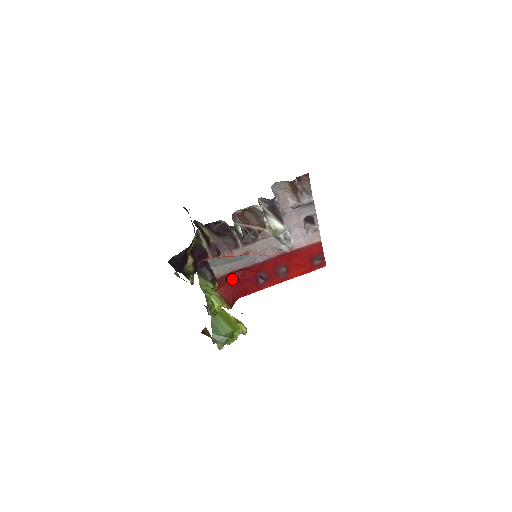
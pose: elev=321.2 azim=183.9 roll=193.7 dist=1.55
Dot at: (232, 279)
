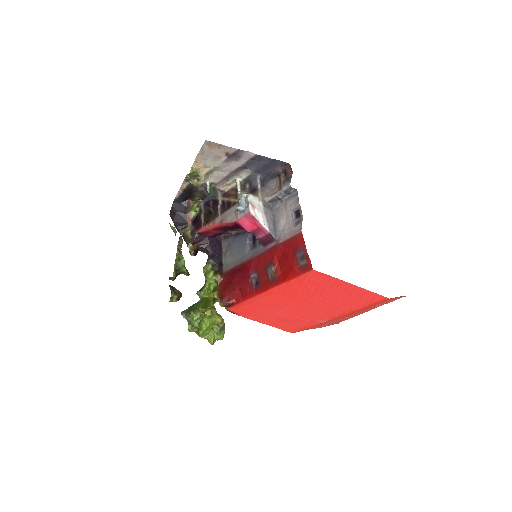
Dot at: (232, 275)
